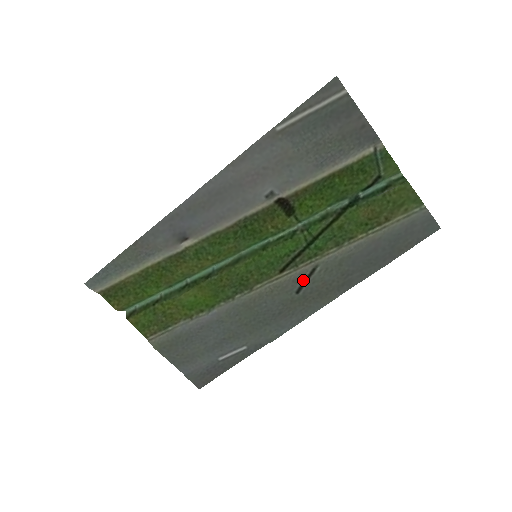
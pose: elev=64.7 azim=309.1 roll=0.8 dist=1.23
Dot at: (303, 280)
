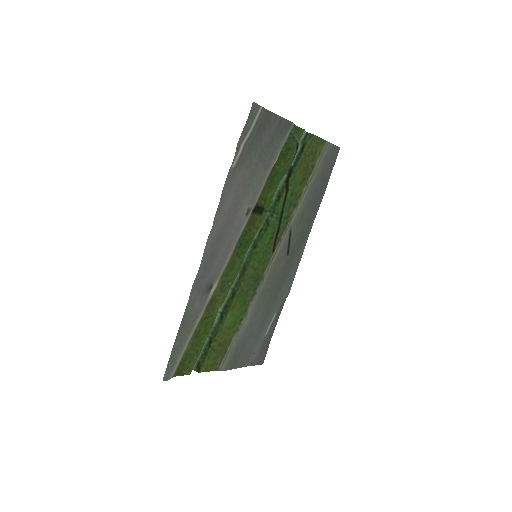
Dot at: (287, 244)
